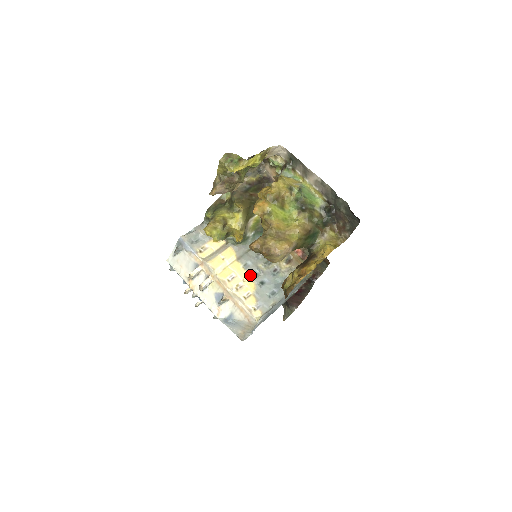
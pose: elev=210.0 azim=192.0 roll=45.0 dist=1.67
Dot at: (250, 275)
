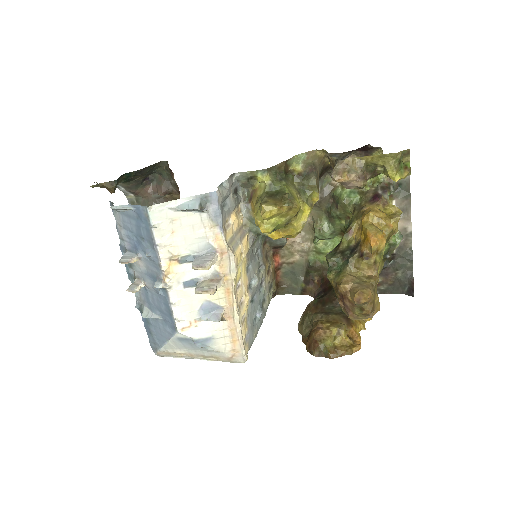
Dot at: (248, 285)
